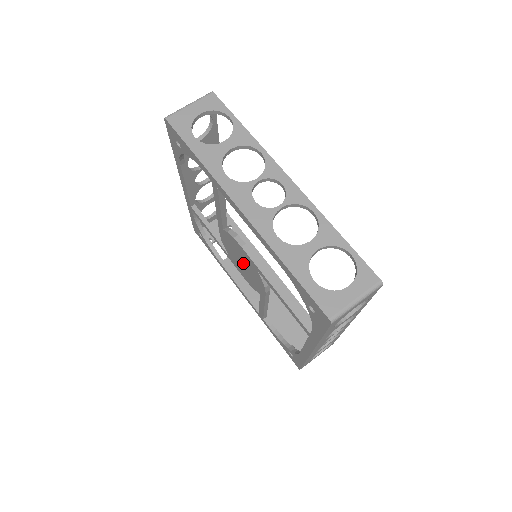
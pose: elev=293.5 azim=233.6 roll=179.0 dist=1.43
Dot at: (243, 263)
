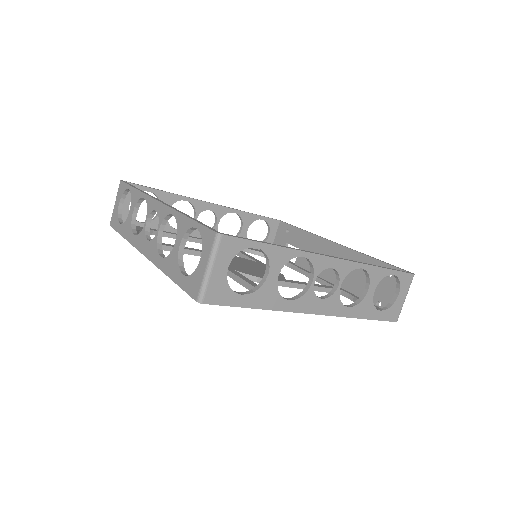
Dot at: occluded
